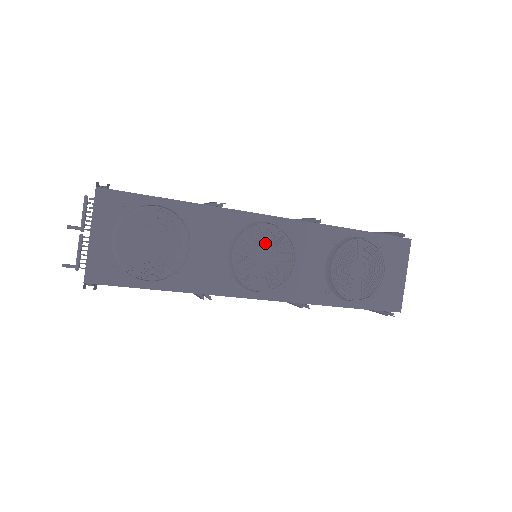
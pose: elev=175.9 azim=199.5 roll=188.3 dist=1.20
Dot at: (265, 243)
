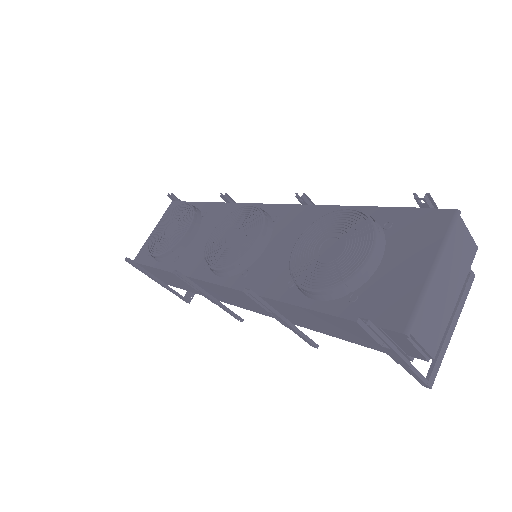
Dot at: (240, 222)
